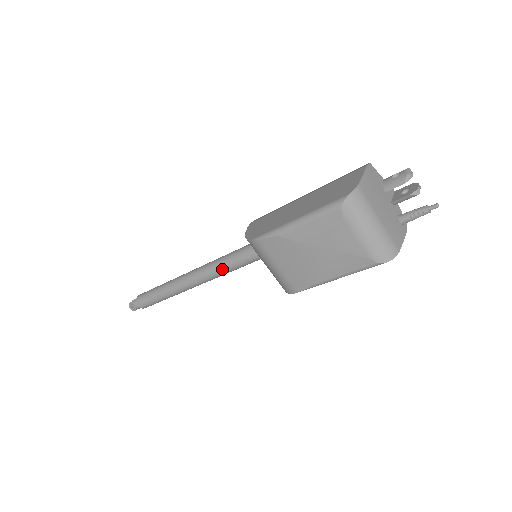
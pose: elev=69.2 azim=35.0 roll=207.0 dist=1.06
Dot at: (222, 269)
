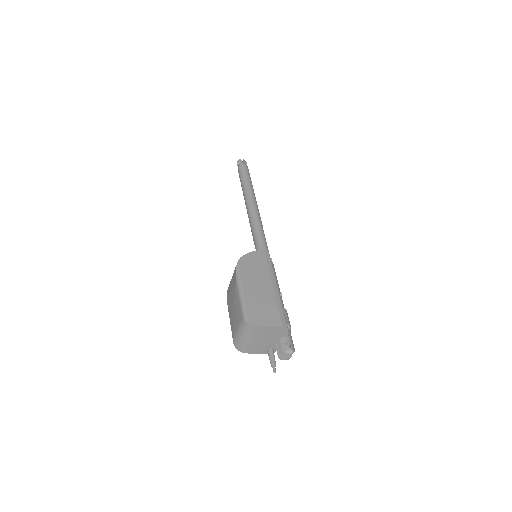
Dot at: (252, 231)
